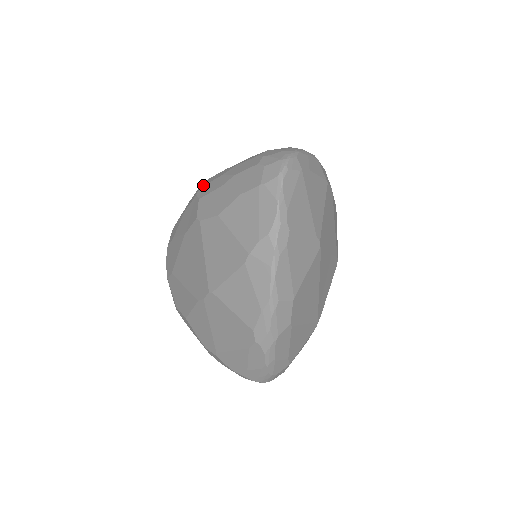
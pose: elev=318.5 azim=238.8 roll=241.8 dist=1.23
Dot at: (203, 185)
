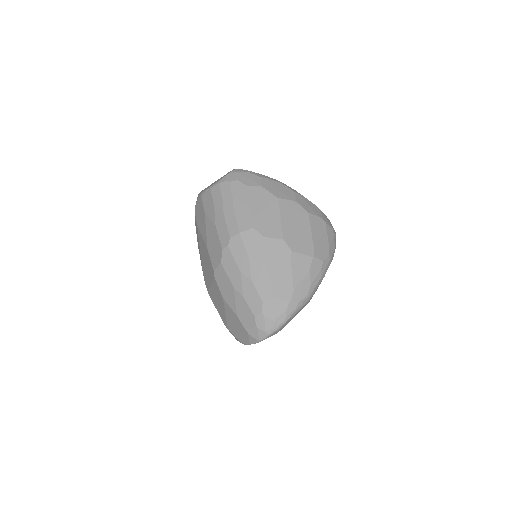
Dot at: (230, 249)
